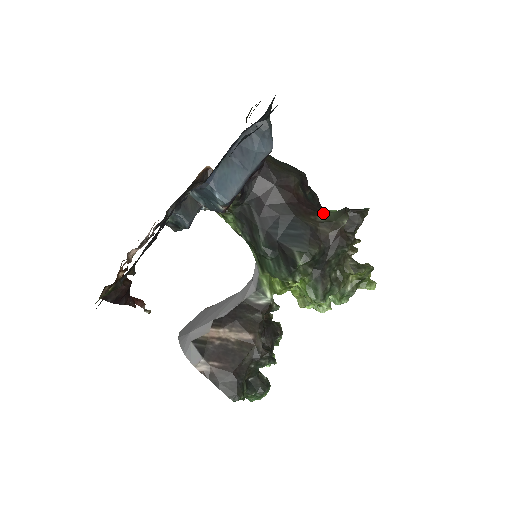
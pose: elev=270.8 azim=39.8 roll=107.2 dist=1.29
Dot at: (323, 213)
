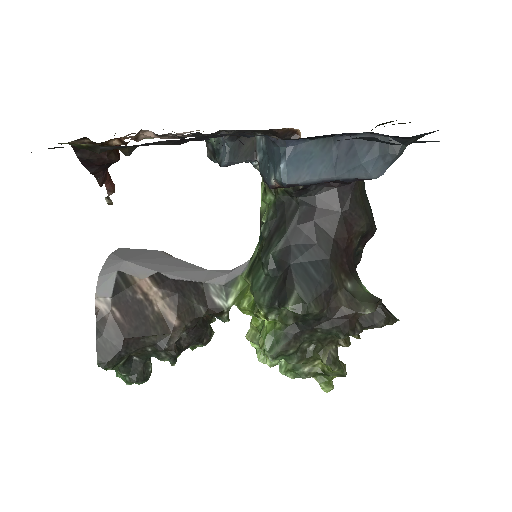
Dot at: (356, 282)
